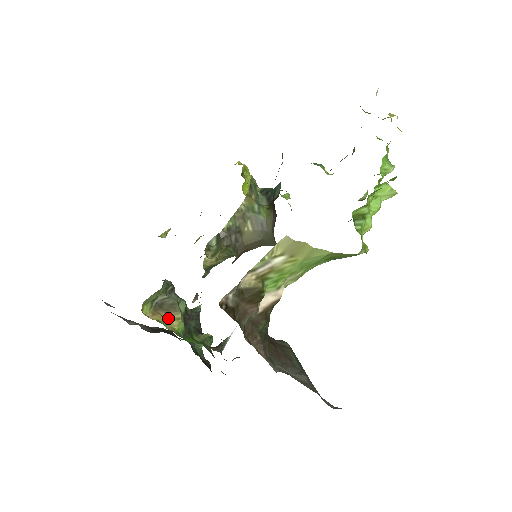
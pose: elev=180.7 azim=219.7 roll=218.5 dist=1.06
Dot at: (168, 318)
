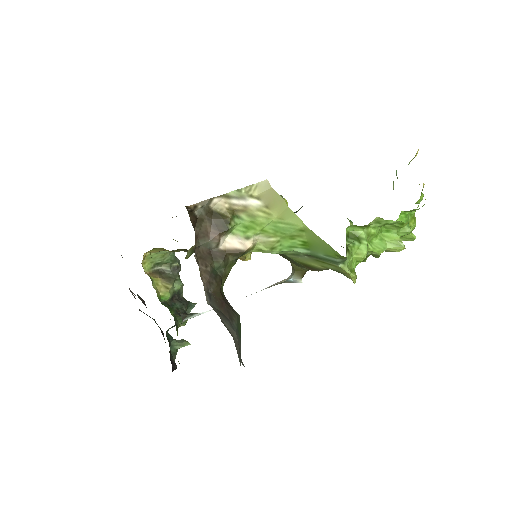
Dot at: (159, 281)
